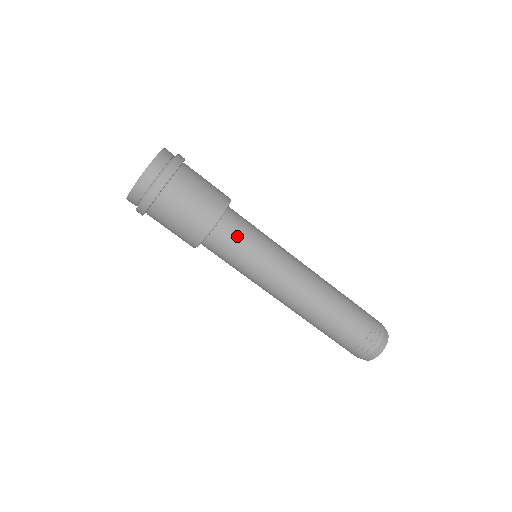
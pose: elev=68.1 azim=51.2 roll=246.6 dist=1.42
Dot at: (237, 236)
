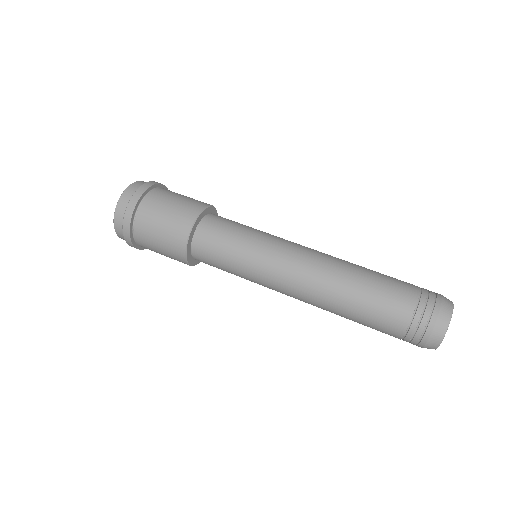
Dot at: occluded
